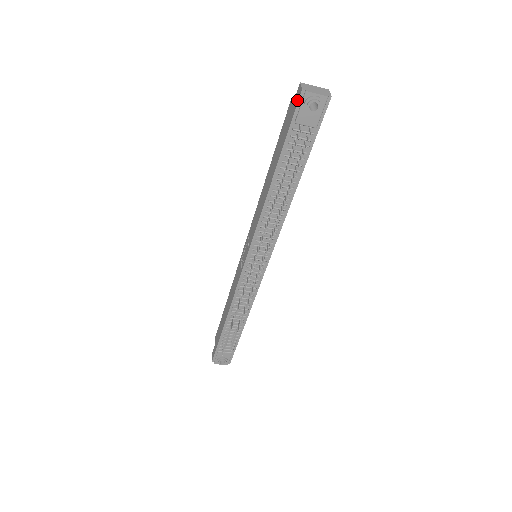
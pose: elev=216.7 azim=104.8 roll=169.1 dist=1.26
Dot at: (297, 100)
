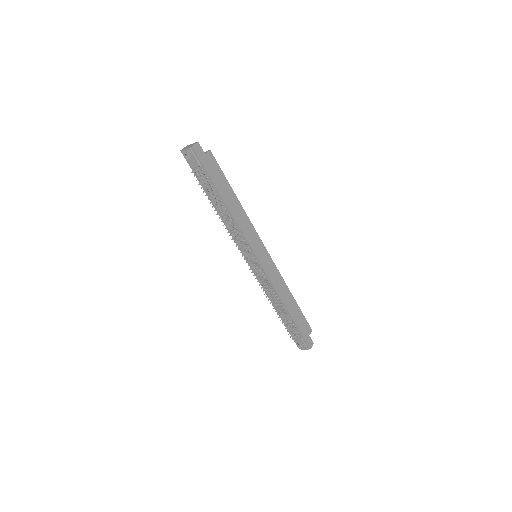
Dot at: occluded
